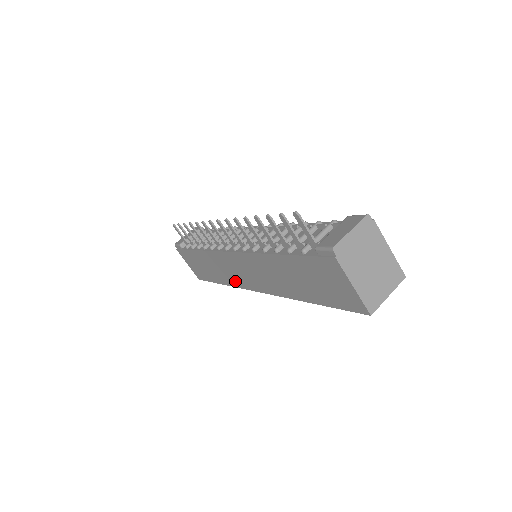
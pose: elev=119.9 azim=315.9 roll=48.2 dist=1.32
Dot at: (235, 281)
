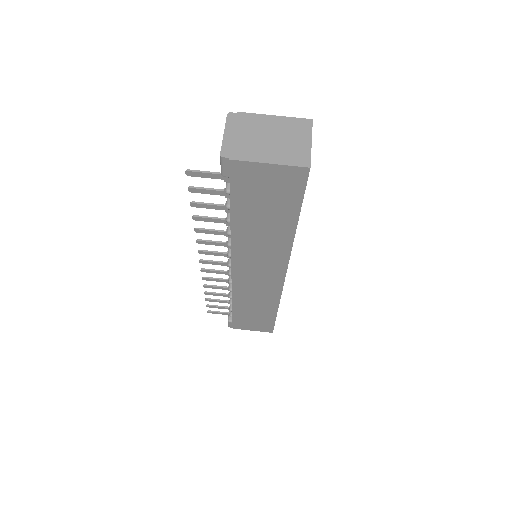
Dot at: (271, 294)
